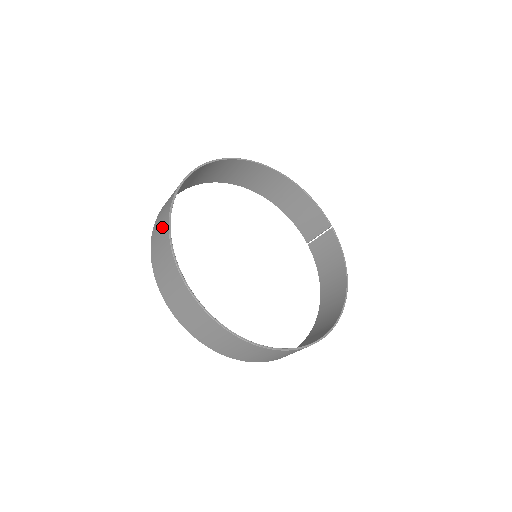
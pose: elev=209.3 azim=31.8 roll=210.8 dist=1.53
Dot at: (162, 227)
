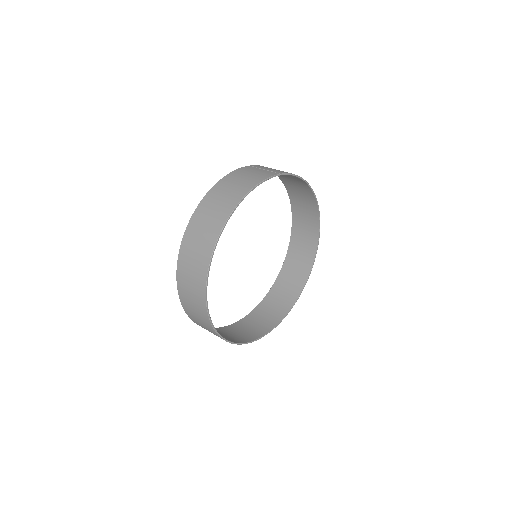
Dot at: occluded
